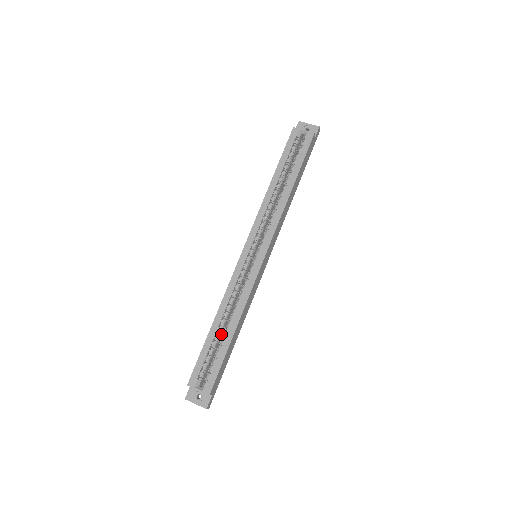
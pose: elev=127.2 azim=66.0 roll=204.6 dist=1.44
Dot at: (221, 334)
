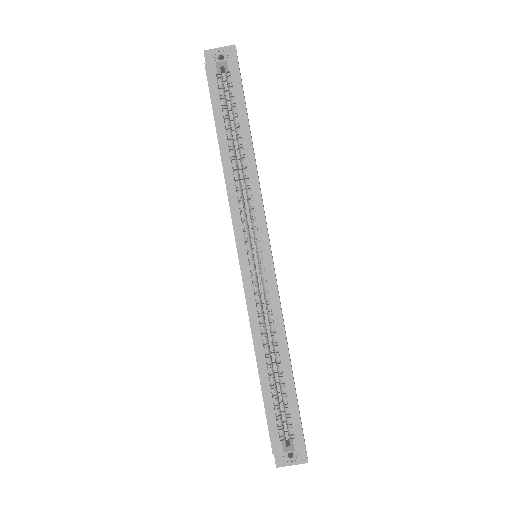
Dot at: occluded
